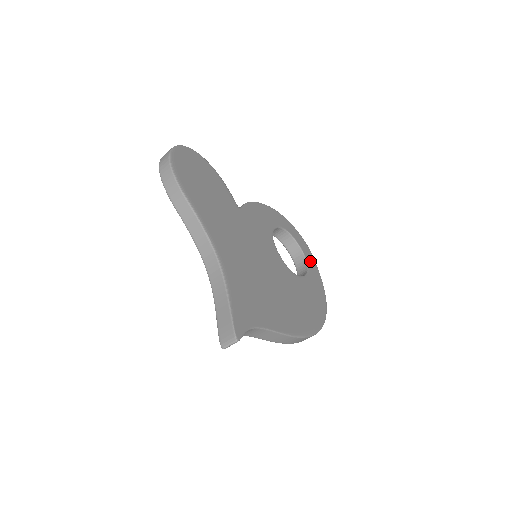
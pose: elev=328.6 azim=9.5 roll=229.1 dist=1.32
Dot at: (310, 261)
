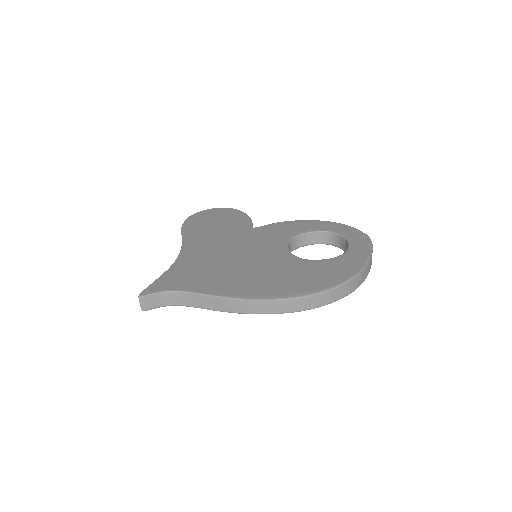
Dot at: (357, 248)
